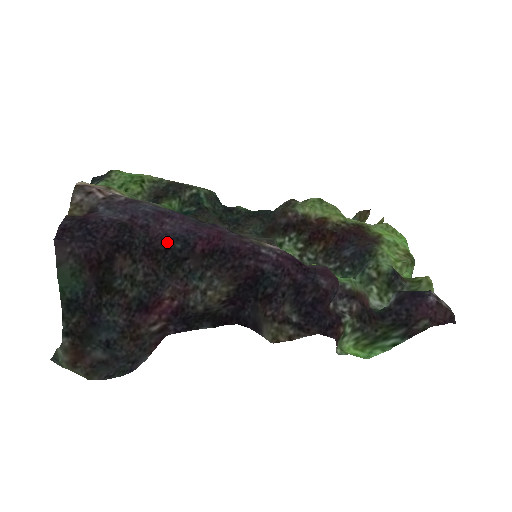
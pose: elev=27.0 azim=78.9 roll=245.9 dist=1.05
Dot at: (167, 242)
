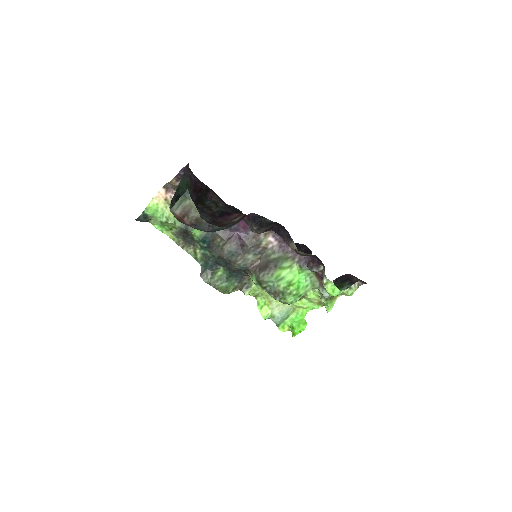
Dot at: (229, 205)
